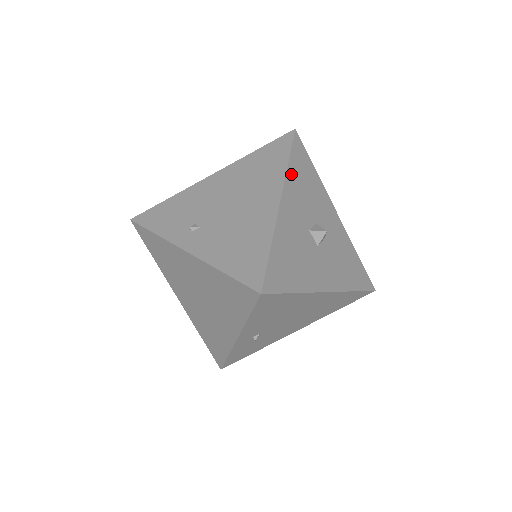
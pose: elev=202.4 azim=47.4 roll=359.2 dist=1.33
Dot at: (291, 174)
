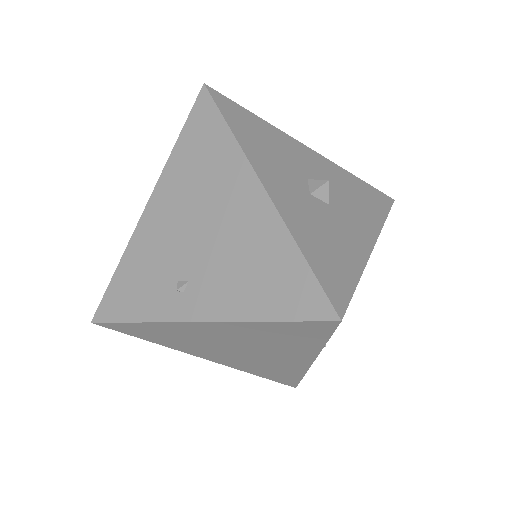
Dot at: (245, 144)
